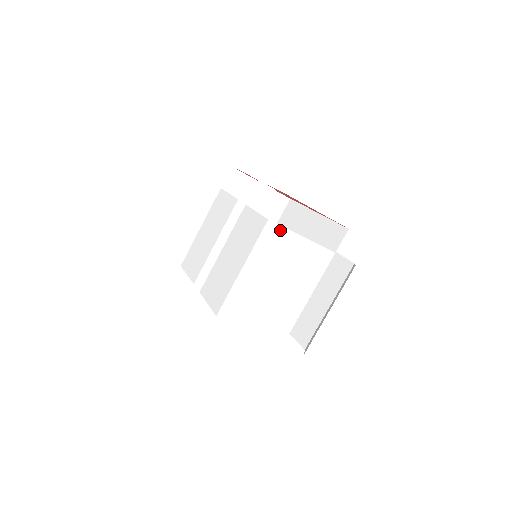
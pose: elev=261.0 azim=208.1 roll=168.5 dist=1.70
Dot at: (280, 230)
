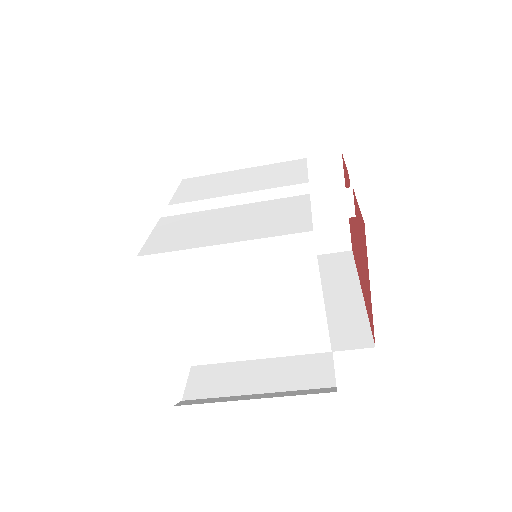
Dot at: (310, 258)
